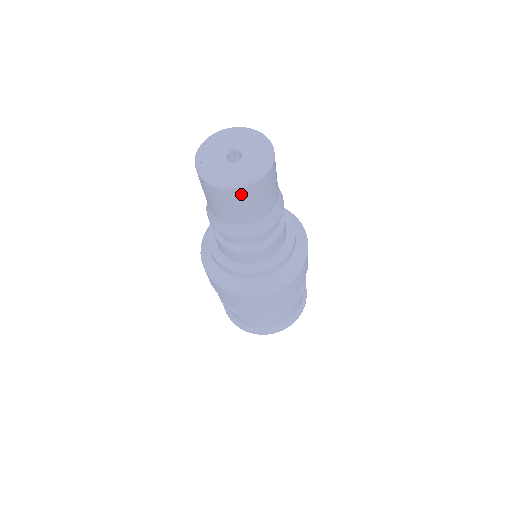
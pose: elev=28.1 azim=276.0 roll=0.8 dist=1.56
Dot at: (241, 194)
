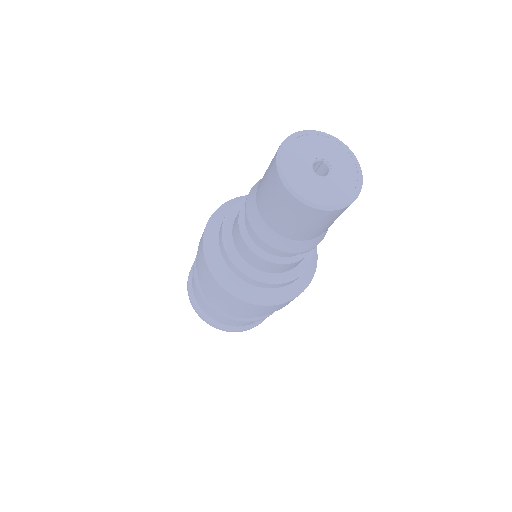
Dot at: (315, 214)
